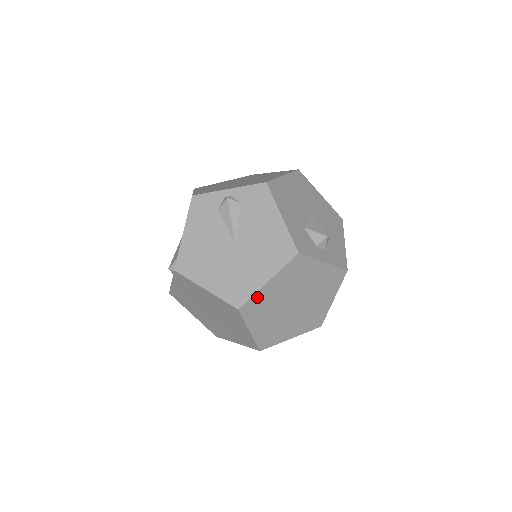
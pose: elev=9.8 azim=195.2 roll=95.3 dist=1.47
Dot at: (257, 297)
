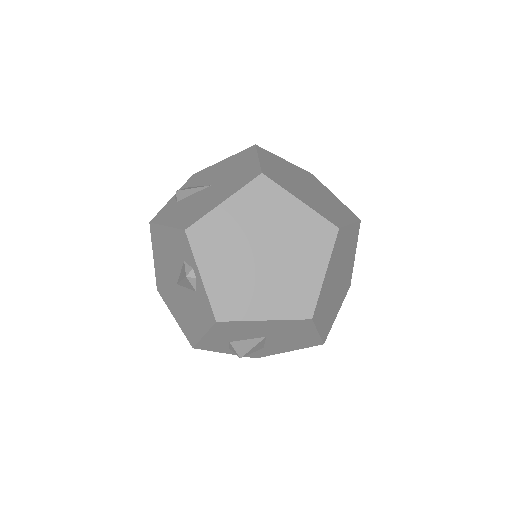
Dot at: (265, 168)
